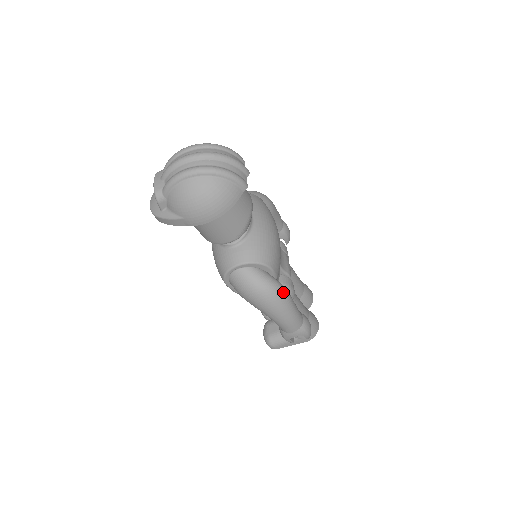
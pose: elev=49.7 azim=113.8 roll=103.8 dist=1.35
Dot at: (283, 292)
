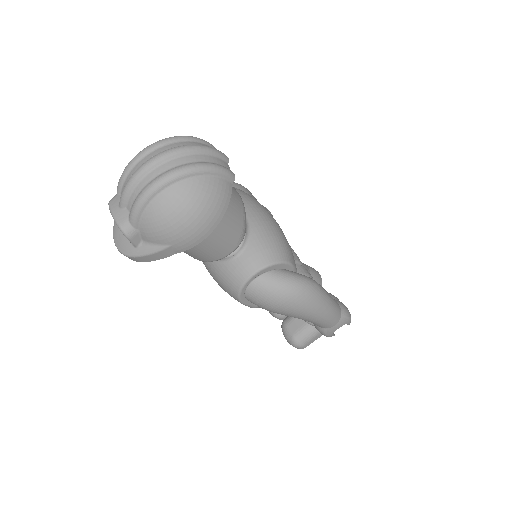
Dot at: (314, 285)
